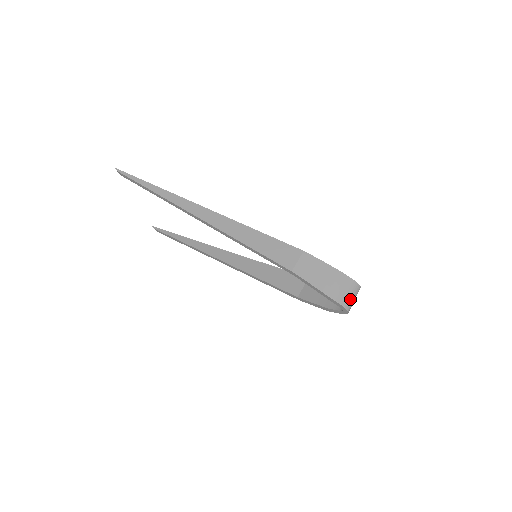
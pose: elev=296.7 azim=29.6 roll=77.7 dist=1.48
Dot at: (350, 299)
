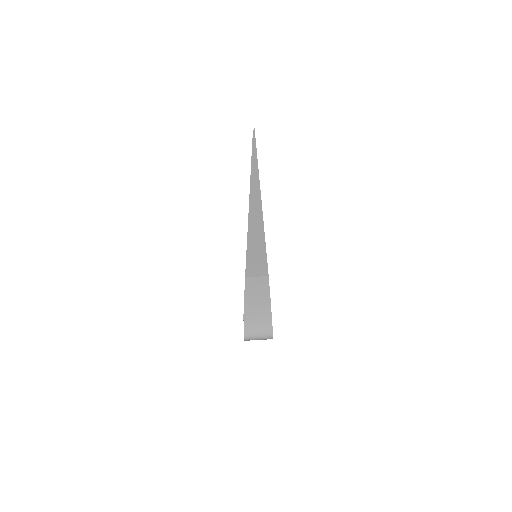
Dot at: (255, 334)
